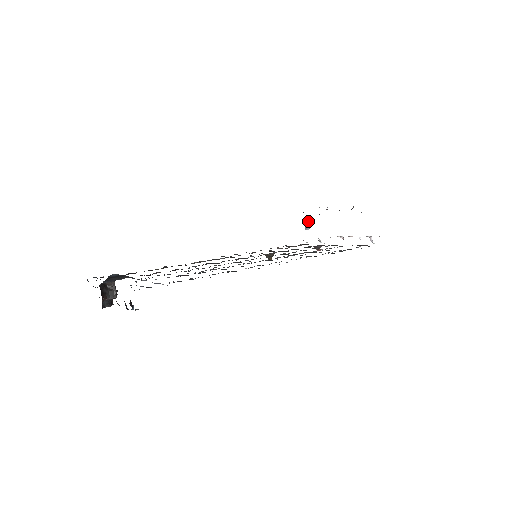
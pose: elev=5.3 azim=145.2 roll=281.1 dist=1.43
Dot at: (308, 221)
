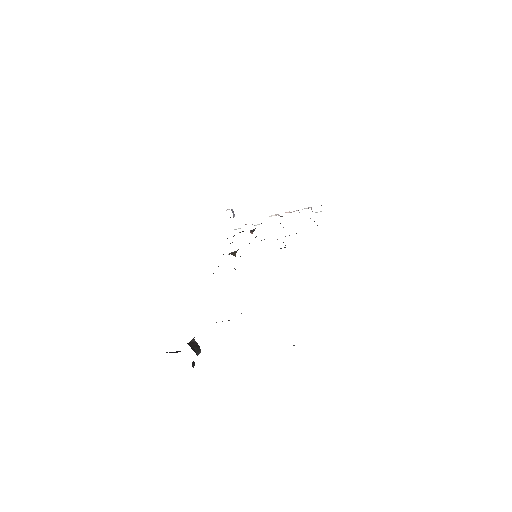
Dot at: (232, 209)
